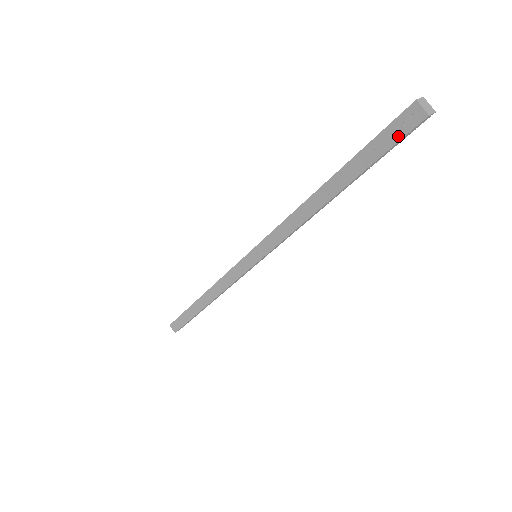
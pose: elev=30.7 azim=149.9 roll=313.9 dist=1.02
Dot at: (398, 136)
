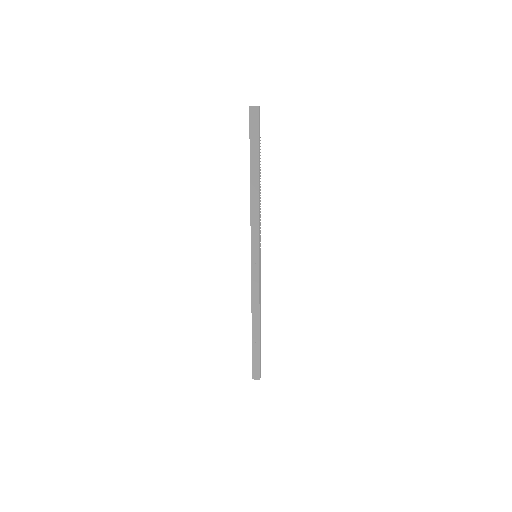
Dot at: (256, 125)
